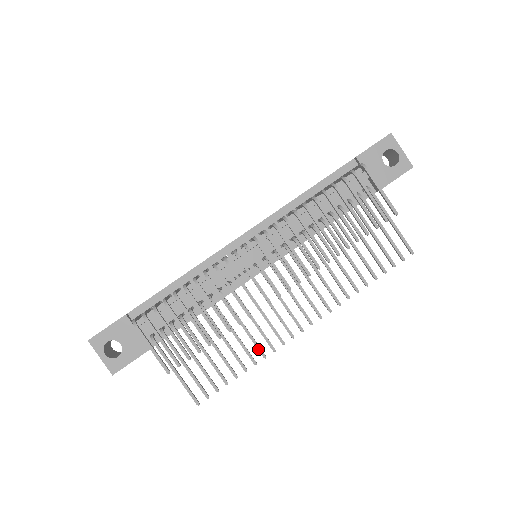
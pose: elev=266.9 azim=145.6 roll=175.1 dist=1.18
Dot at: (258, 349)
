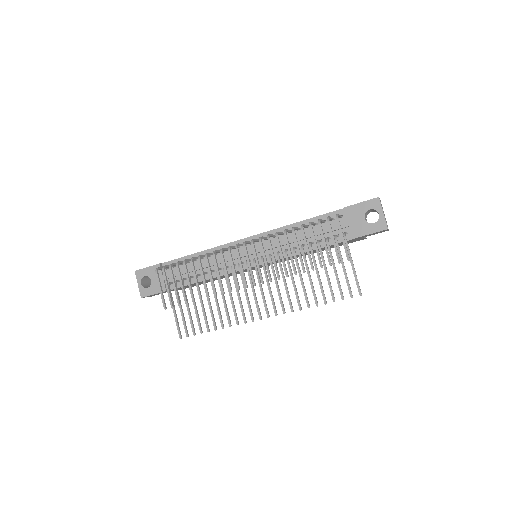
Dot at: (228, 319)
